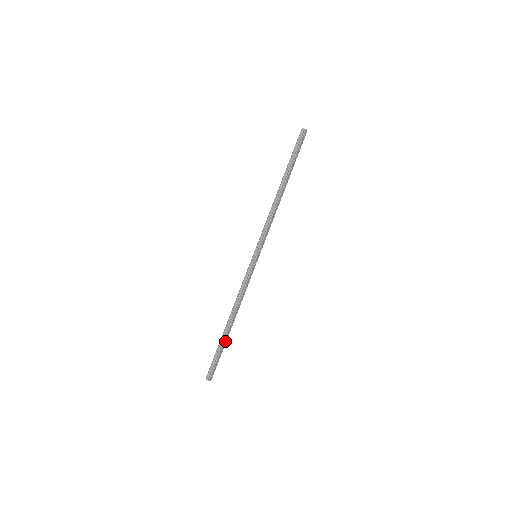
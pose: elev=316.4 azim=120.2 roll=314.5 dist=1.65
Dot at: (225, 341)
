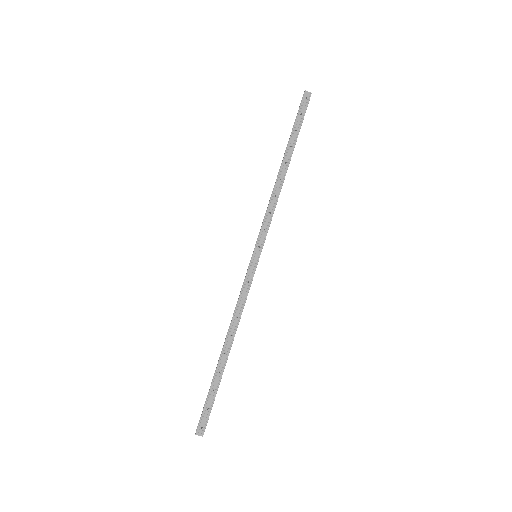
Dot at: (218, 376)
